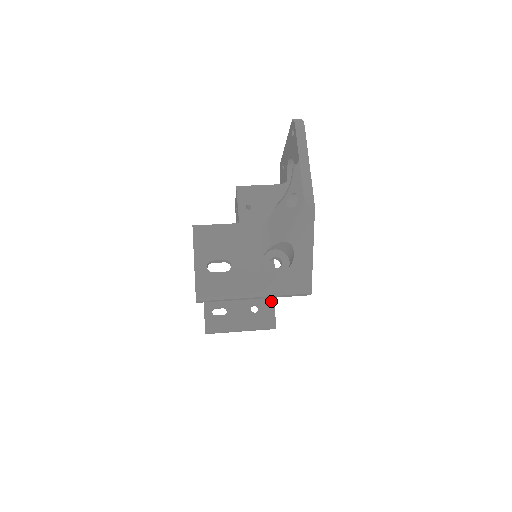
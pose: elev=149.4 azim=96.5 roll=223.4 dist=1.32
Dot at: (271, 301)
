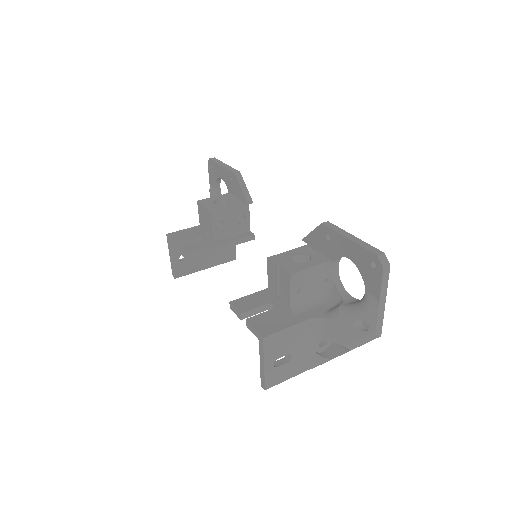
Dot at: occluded
